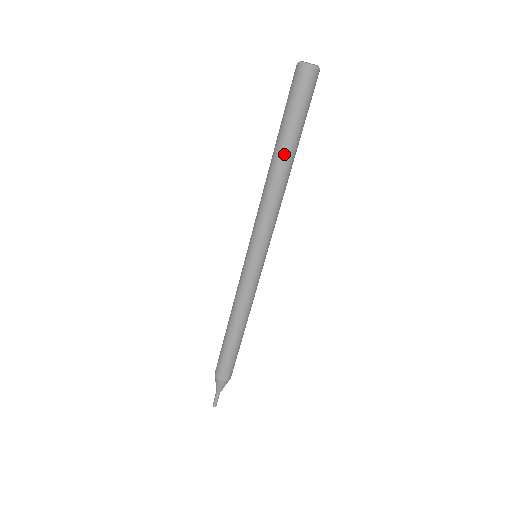
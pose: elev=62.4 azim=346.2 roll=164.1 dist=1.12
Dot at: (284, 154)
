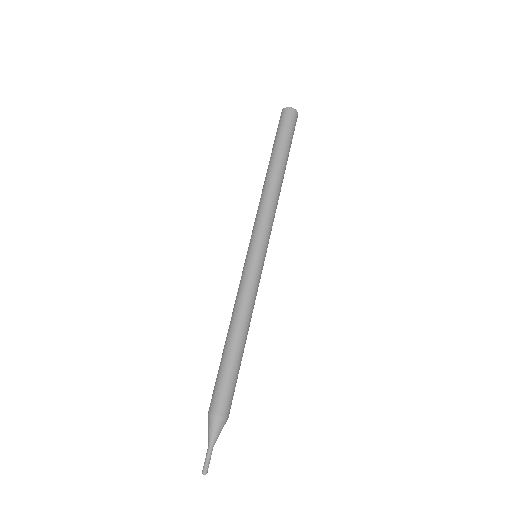
Dot at: (283, 164)
